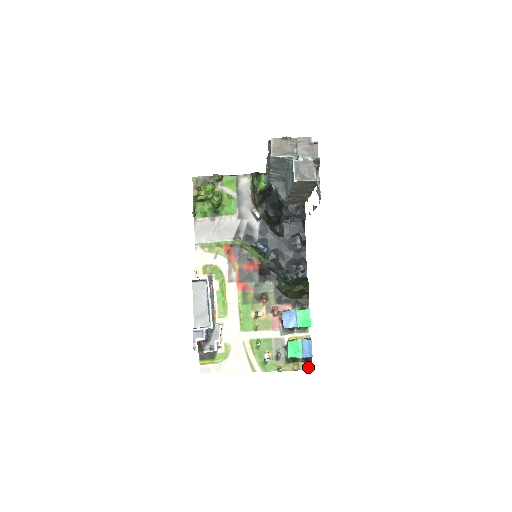
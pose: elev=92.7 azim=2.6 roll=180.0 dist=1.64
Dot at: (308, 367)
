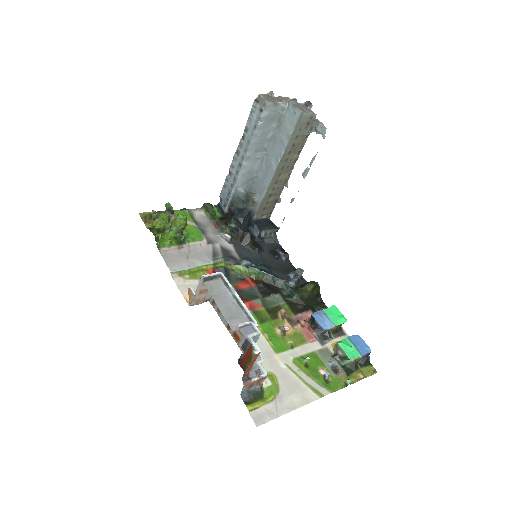
Dot at: (372, 371)
